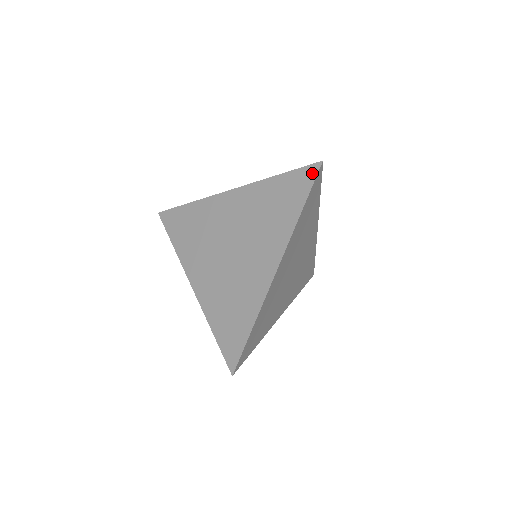
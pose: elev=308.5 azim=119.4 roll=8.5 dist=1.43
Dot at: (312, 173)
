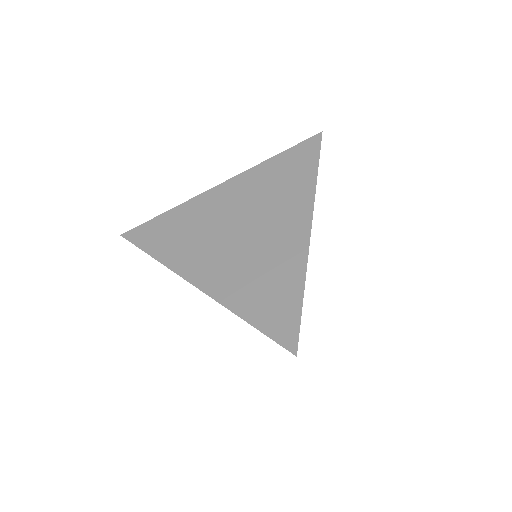
Dot at: (315, 143)
